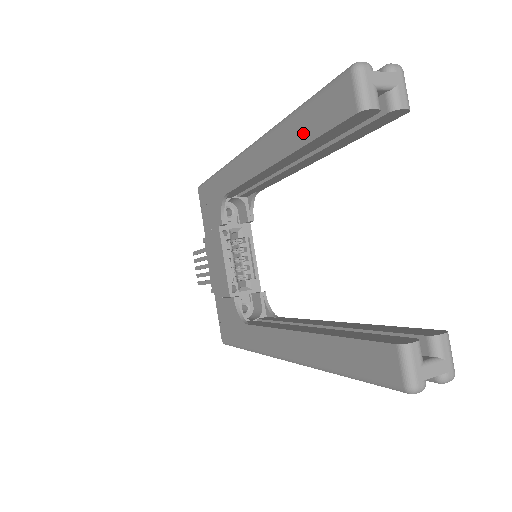
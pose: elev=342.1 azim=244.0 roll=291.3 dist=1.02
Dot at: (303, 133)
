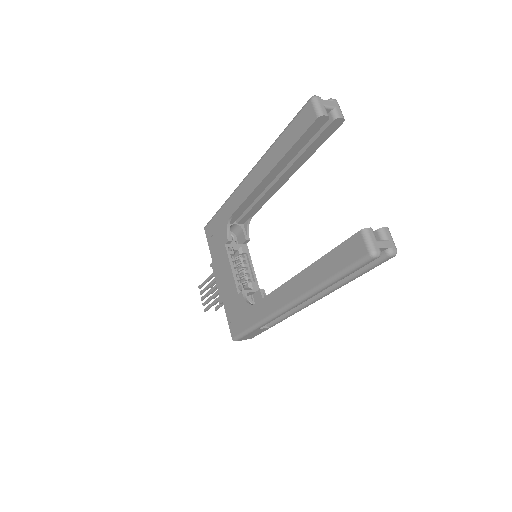
Dot at: (286, 145)
